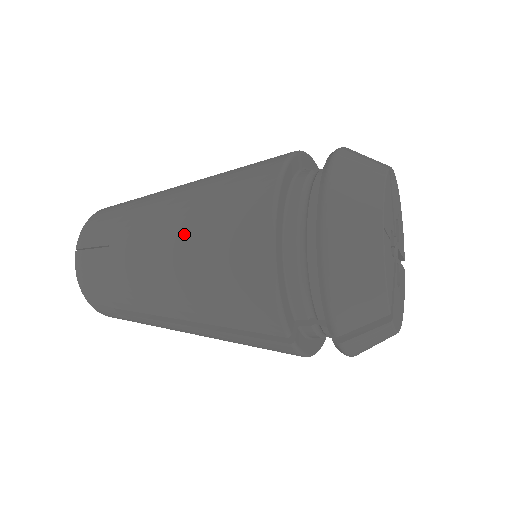
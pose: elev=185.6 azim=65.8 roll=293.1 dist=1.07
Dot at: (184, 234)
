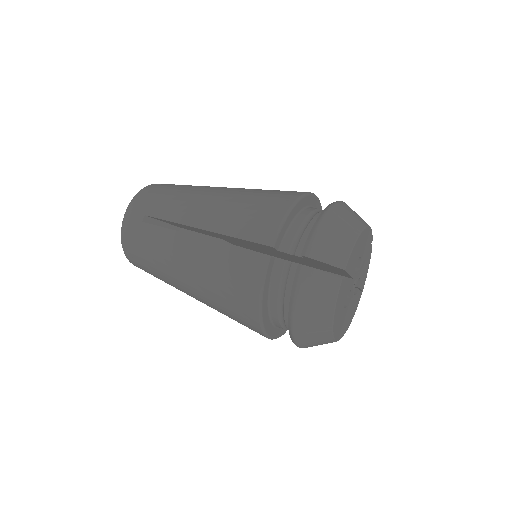
Dot at: (204, 297)
